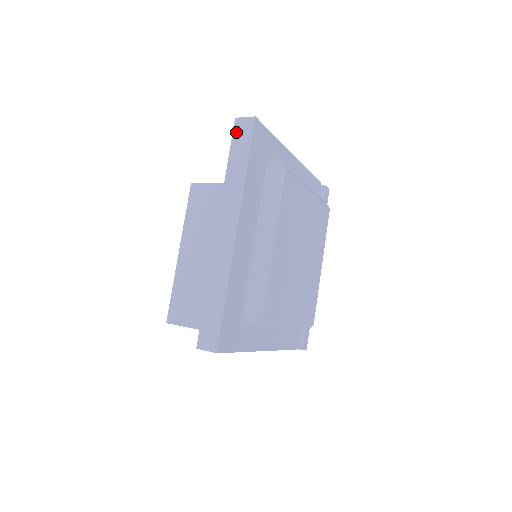
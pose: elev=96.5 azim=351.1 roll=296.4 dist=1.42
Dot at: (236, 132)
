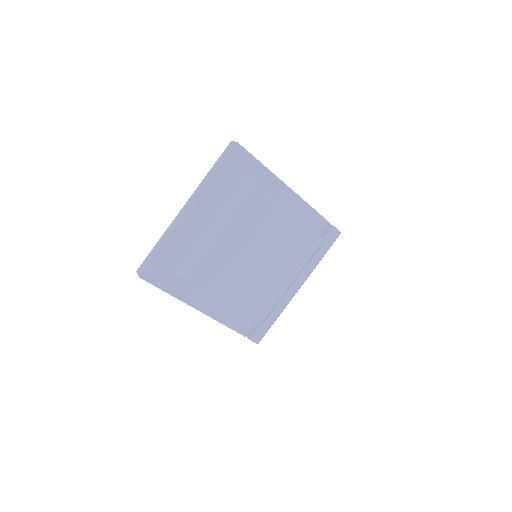
Dot at: (226, 149)
